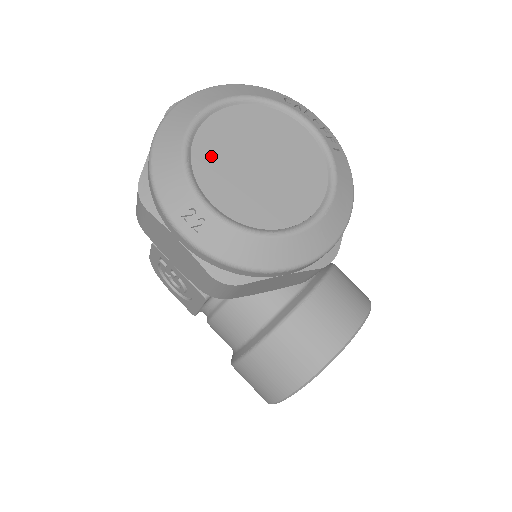
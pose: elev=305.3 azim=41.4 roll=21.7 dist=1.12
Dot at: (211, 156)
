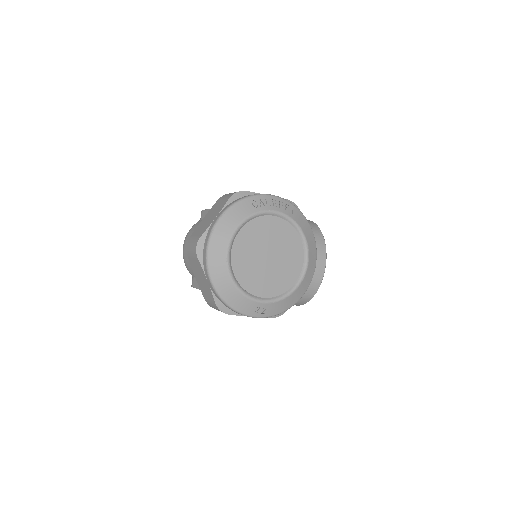
Dot at: (247, 275)
